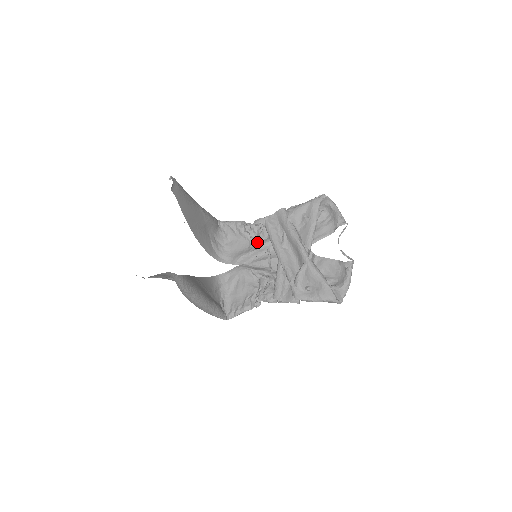
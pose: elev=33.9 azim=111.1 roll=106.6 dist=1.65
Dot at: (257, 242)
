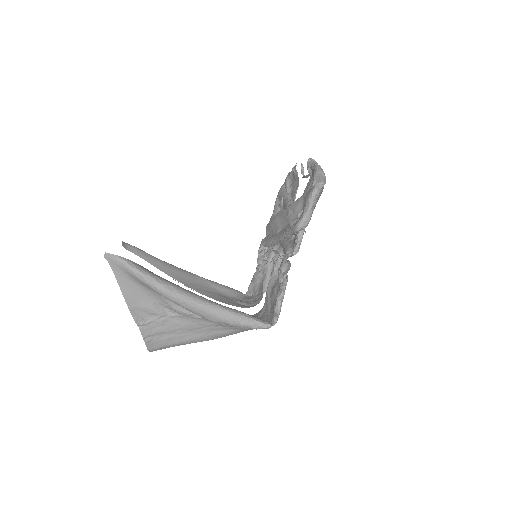
Dot at: occluded
